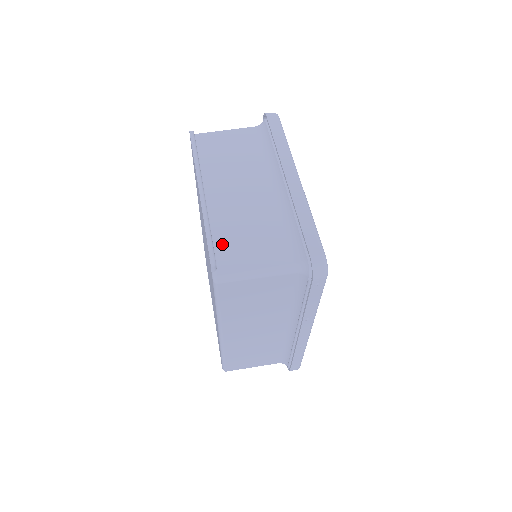
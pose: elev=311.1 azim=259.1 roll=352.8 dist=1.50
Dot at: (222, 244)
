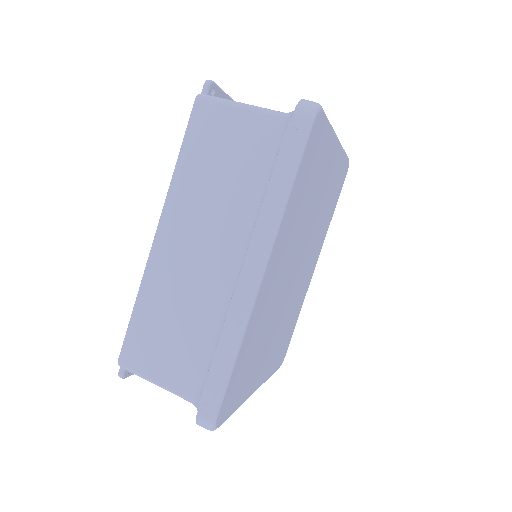
Dot at: occluded
